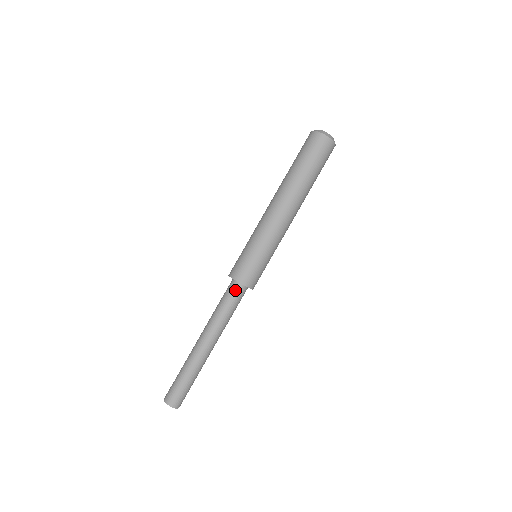
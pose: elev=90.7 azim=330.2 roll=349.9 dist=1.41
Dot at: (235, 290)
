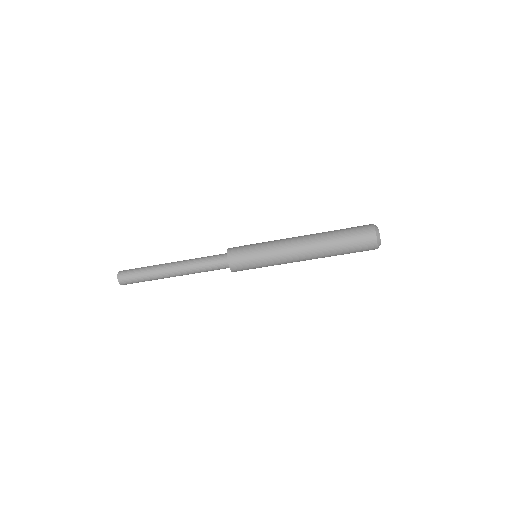
Dot at: (221, 260)
